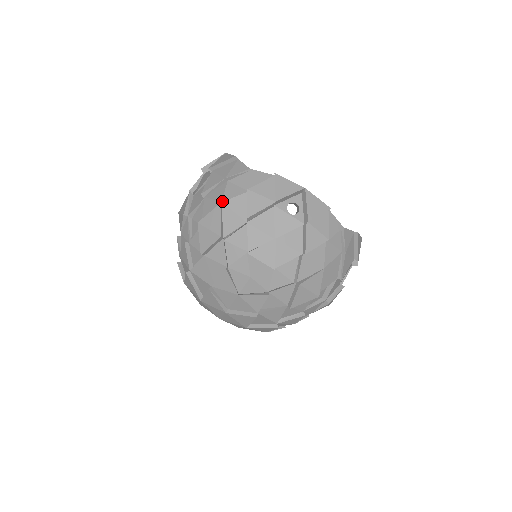
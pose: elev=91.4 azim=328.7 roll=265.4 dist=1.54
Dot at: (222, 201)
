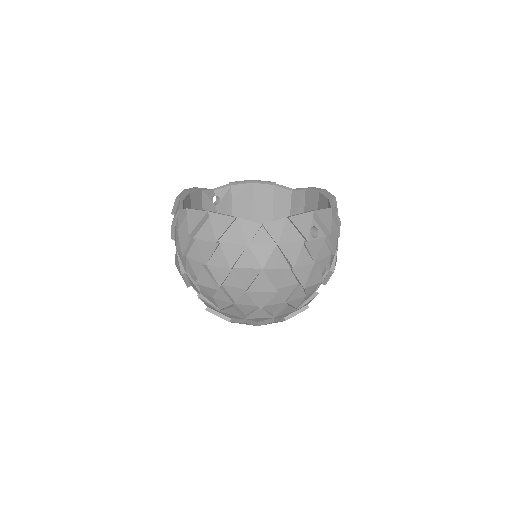
Dot at: (262, 268)
